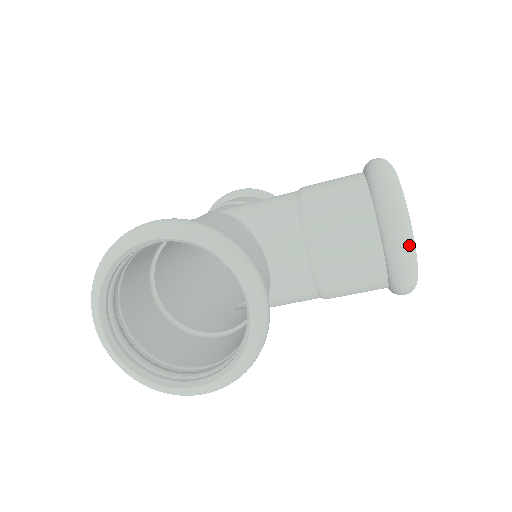
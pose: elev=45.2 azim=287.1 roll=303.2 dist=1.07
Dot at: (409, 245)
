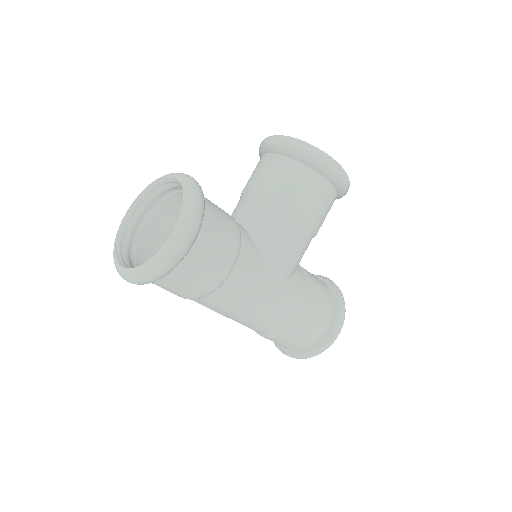
Dot at: (282, 137)
